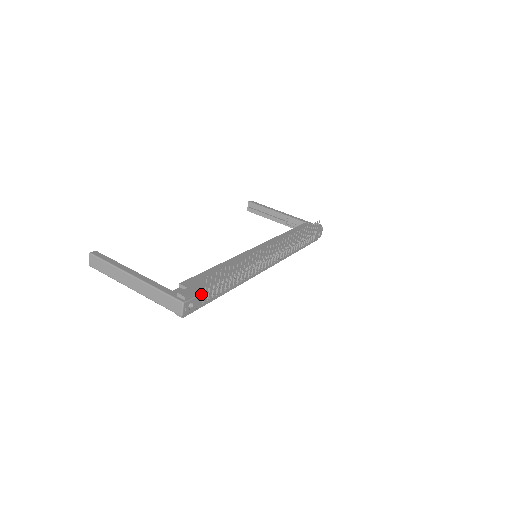
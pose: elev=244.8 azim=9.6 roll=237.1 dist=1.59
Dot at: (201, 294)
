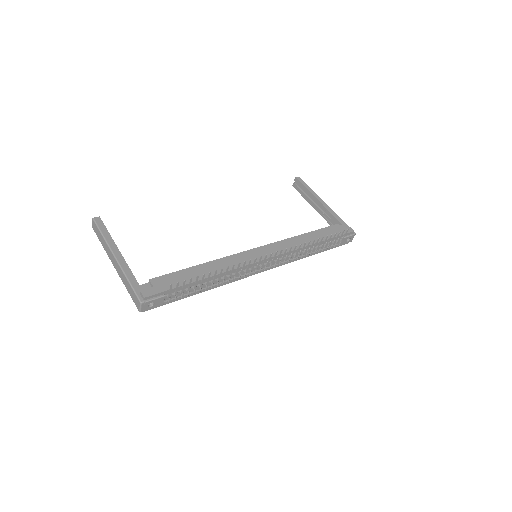
Dot at: (166, 295)
